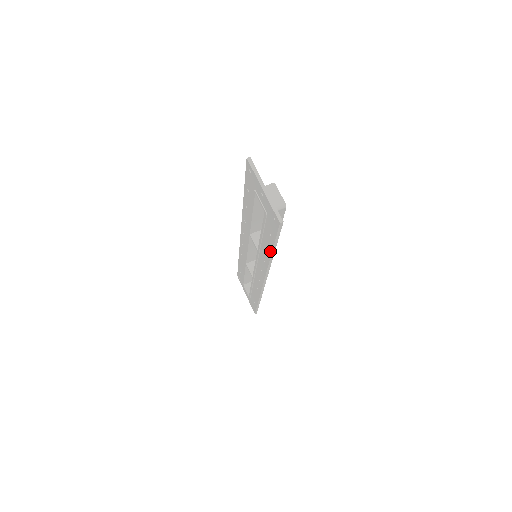
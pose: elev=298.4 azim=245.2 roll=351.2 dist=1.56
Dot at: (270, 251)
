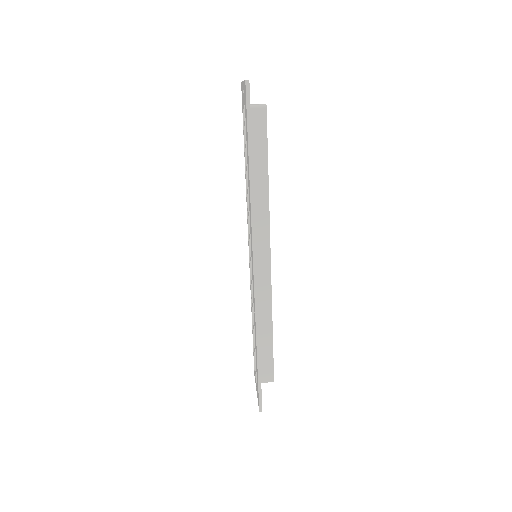
Dot at: (248, 166)
